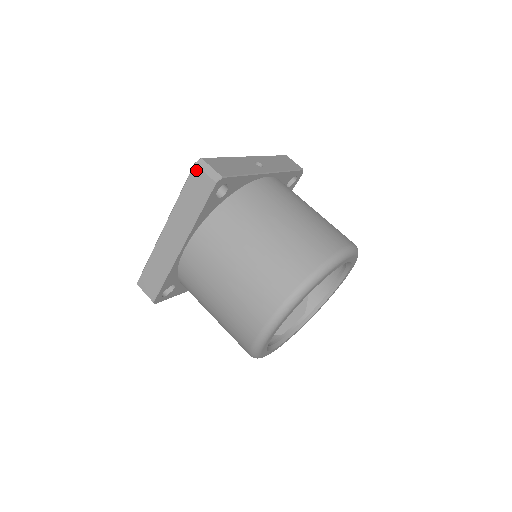
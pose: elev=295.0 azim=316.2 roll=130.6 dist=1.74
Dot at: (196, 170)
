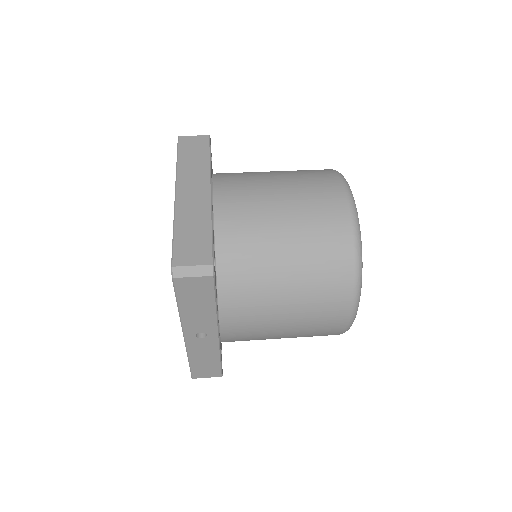
Dot at: (183, 138)
